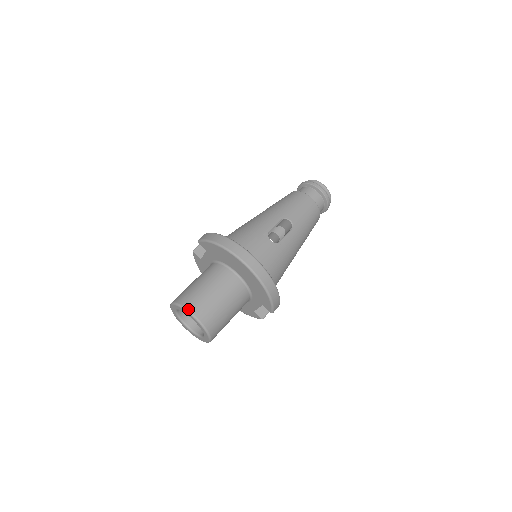
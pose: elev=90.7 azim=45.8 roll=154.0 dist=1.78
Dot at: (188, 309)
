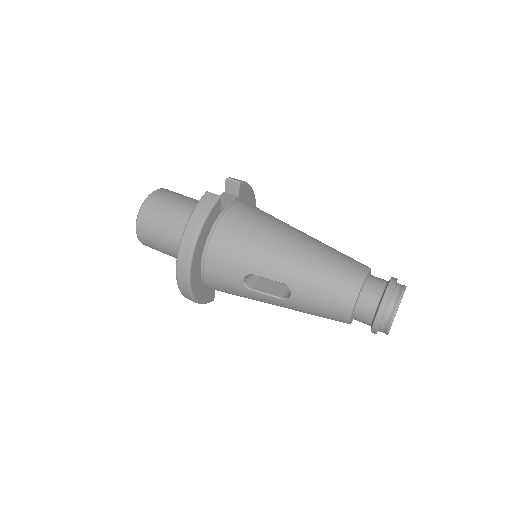
Dot at: (138, 219)
